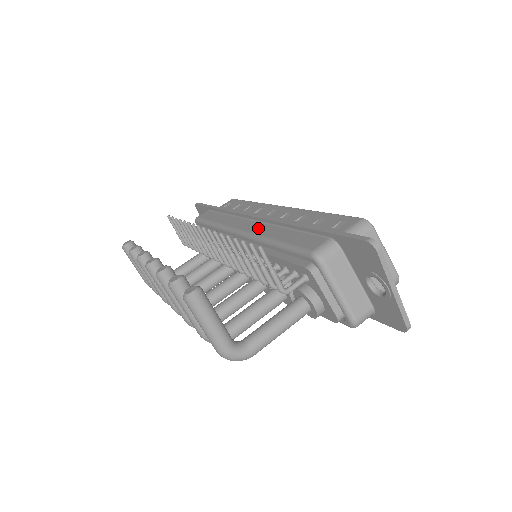
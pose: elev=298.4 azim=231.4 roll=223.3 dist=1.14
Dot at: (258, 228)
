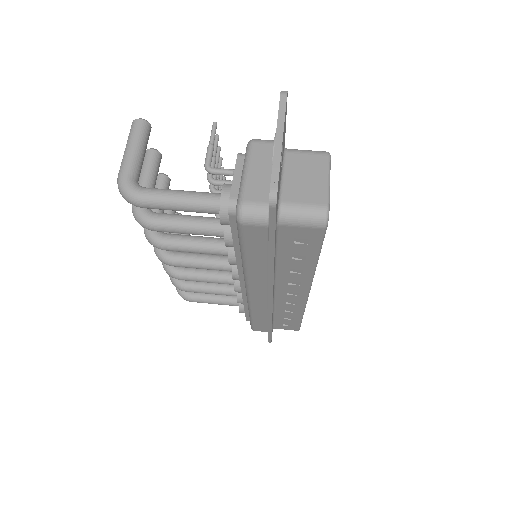
Dot at: occluded
